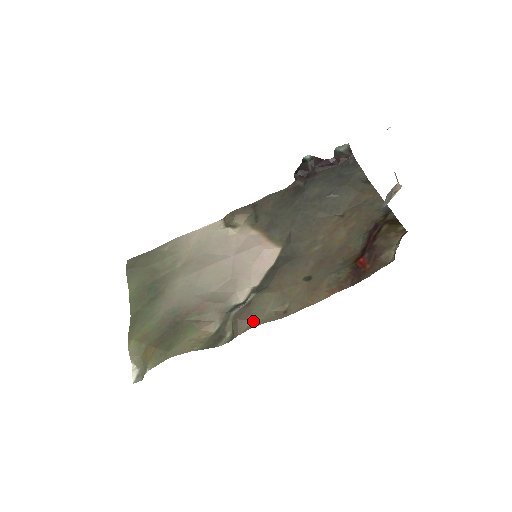
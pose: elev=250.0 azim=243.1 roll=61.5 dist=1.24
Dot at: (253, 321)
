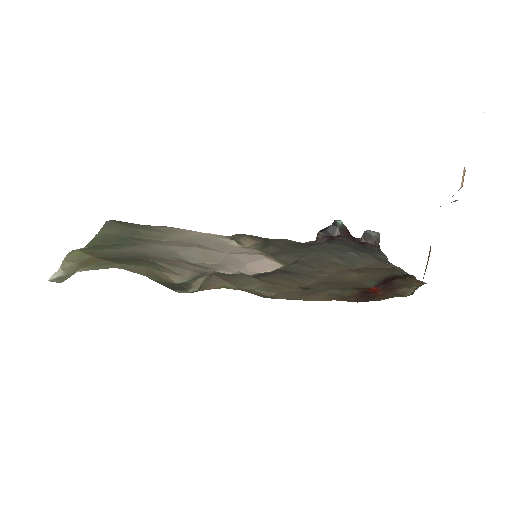
Dot at: (231, 284)
